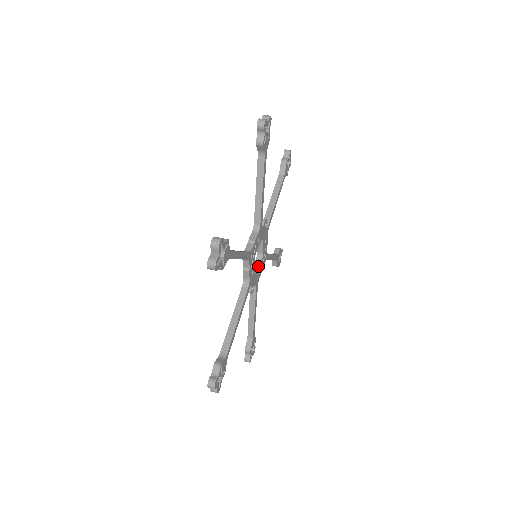
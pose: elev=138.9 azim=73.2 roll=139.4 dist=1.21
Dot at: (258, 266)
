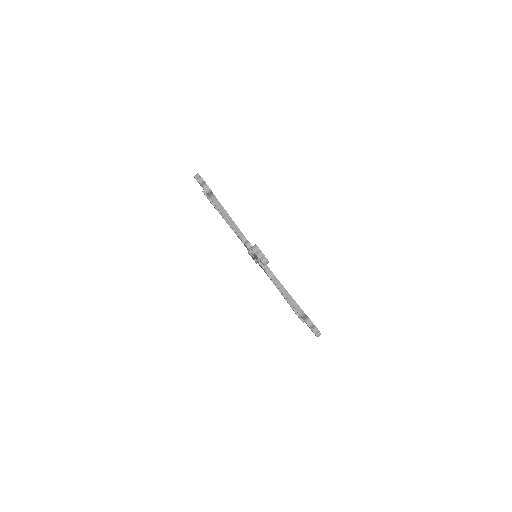
Dot at: occluded
